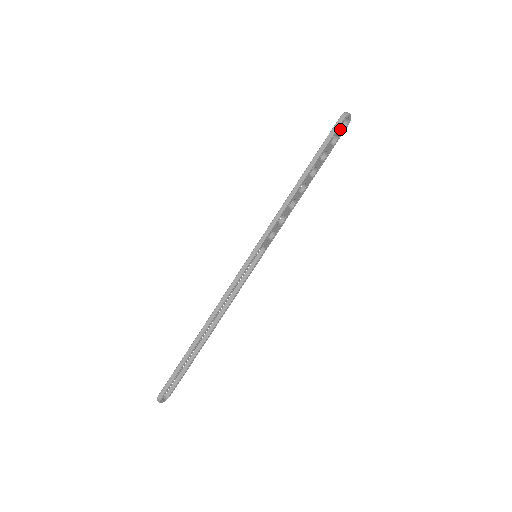
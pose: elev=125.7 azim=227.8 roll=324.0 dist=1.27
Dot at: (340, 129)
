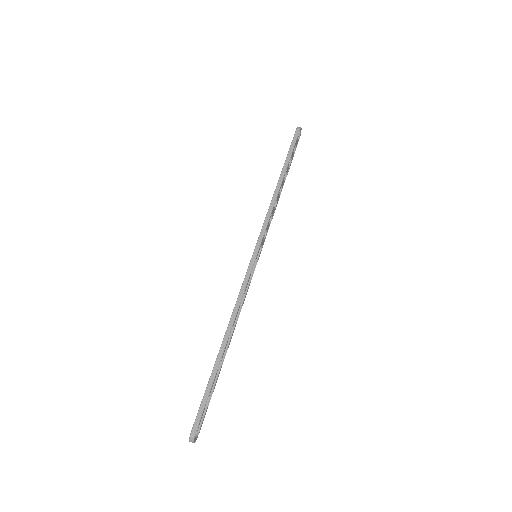
Dot at: (297, 140)
